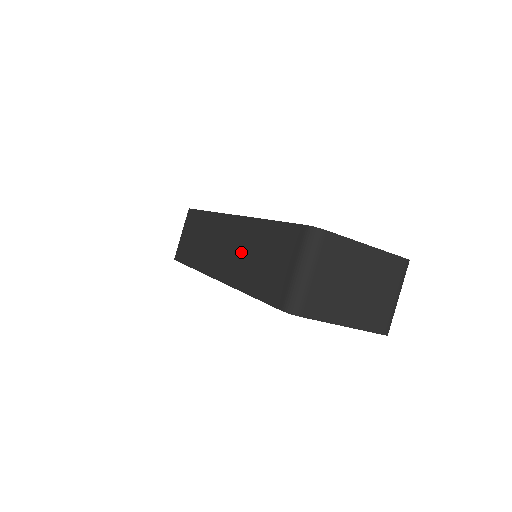
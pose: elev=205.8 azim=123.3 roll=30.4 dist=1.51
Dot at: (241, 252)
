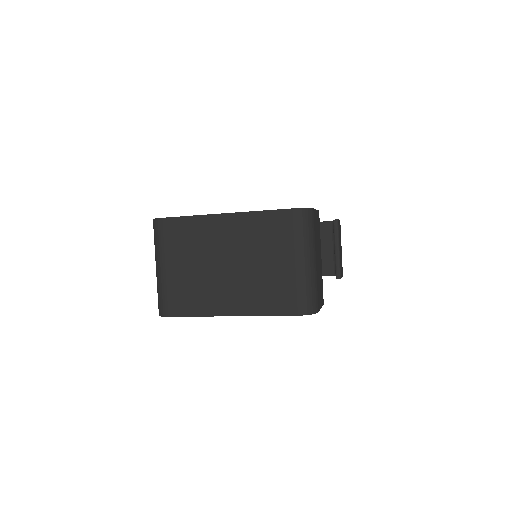
Dot at: occluded
